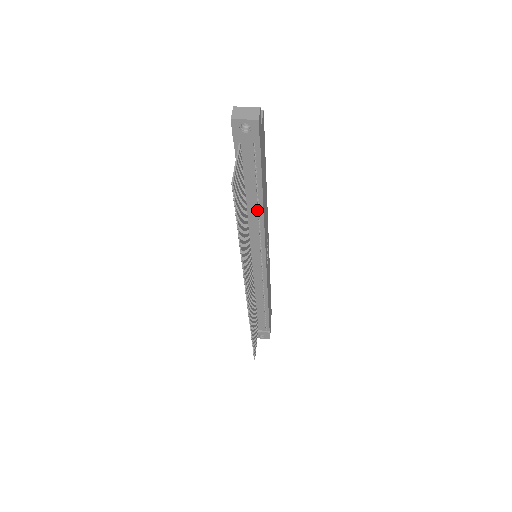
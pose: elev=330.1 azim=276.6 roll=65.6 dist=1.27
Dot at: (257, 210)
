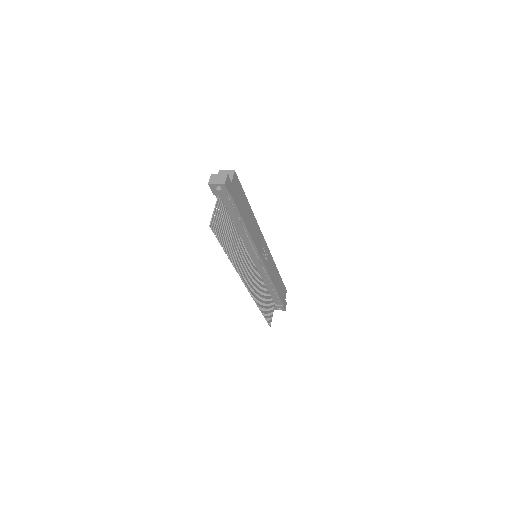
Dot at: (244, 230)
